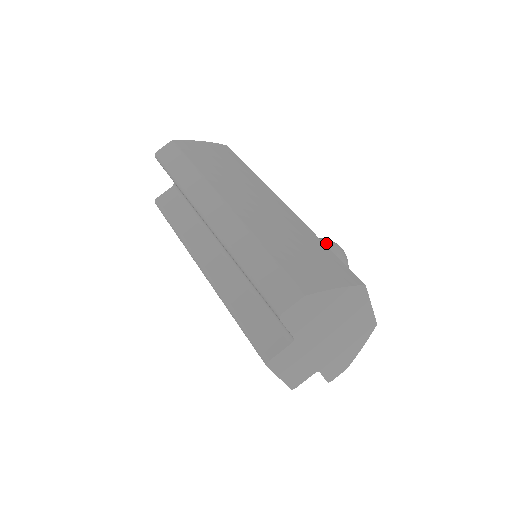
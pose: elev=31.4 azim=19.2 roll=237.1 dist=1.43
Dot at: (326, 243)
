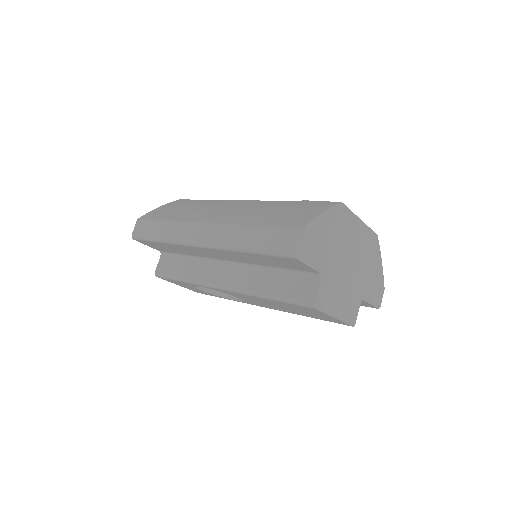
Dot at: occluded
